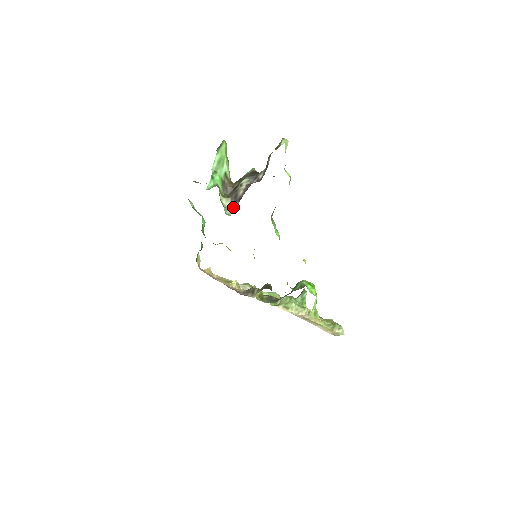
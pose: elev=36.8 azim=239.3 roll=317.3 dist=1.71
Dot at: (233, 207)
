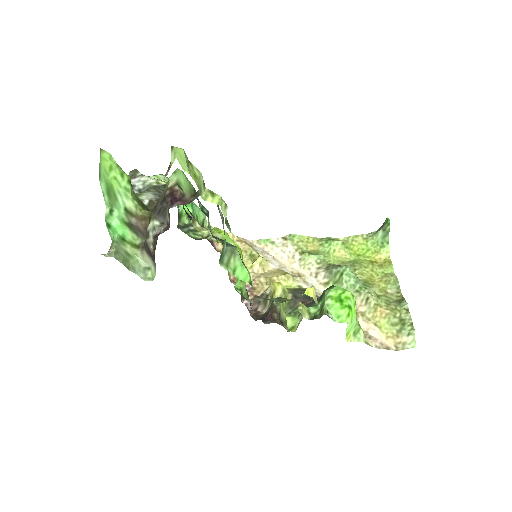
Dot at: (153, 266)
